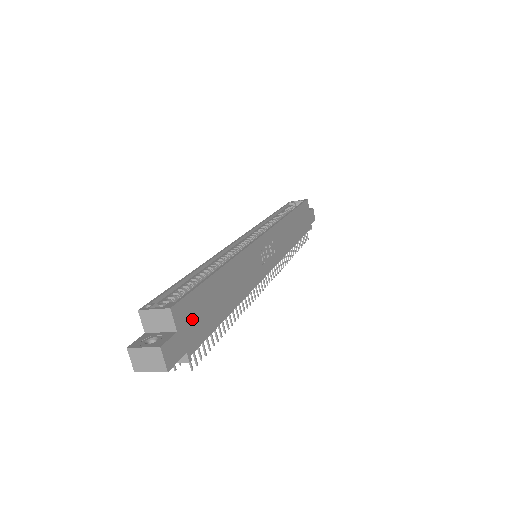
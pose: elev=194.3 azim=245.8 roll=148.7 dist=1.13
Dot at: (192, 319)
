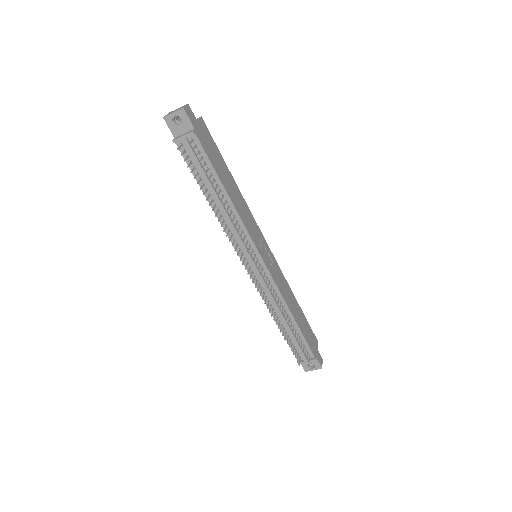
Dot at: (206, 138)
